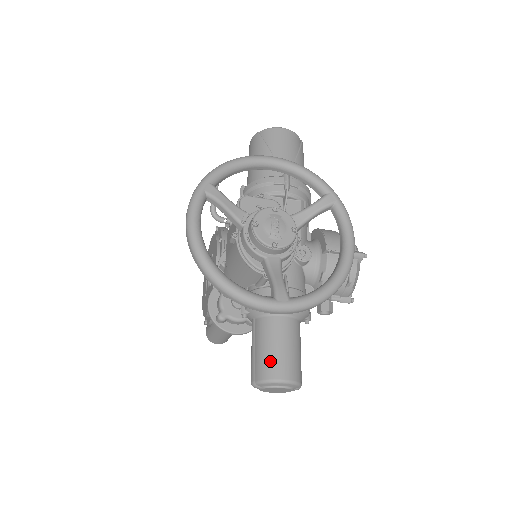
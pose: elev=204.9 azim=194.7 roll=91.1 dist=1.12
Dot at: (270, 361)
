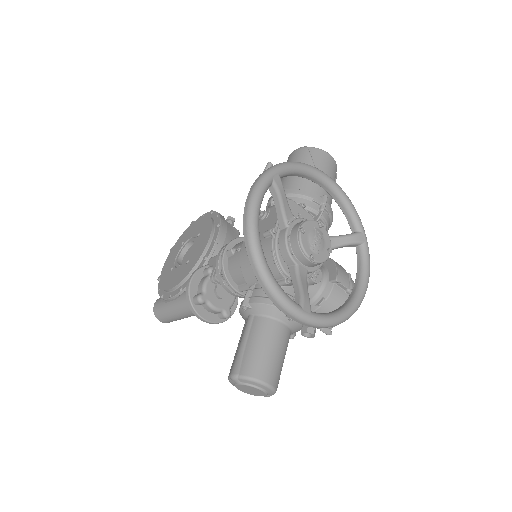
Dot at: (261, 361)
